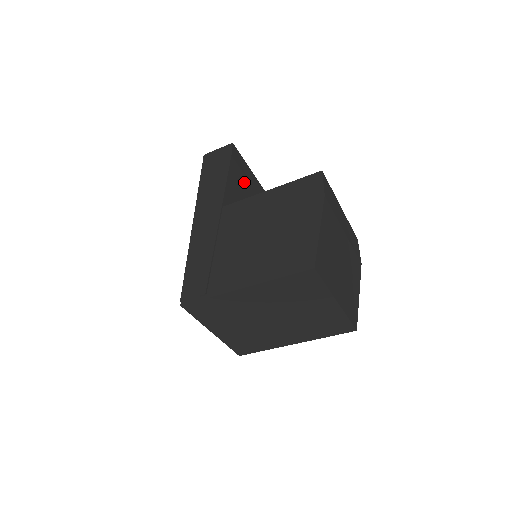
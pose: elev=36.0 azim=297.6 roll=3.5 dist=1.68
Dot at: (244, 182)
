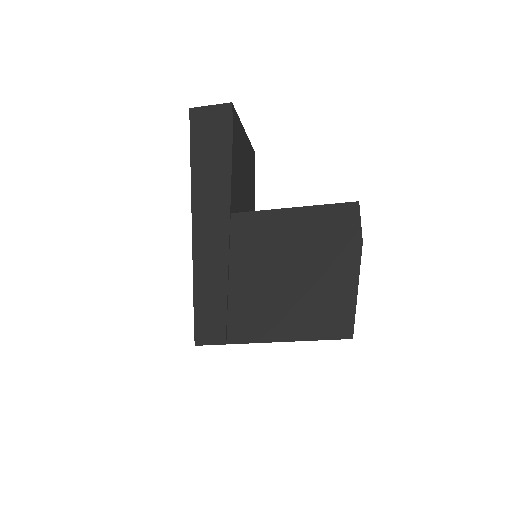
Dot at: (240, 153)
